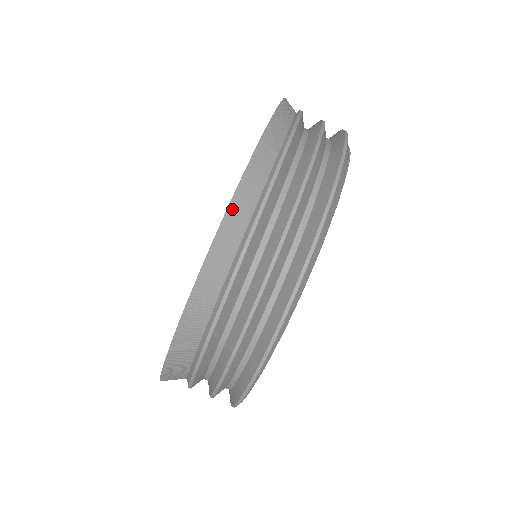
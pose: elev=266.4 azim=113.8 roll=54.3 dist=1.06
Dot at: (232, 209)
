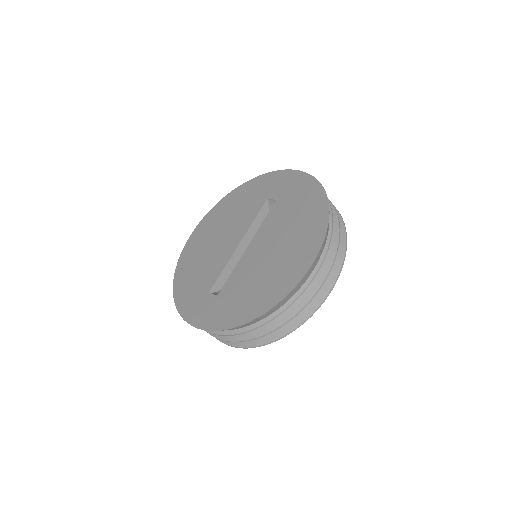
Dot at: (287, 297)
